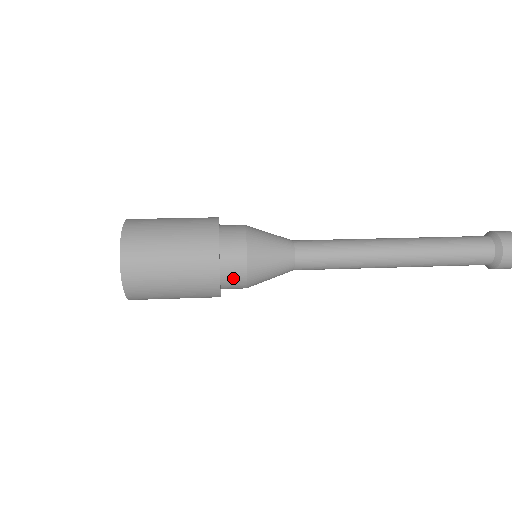
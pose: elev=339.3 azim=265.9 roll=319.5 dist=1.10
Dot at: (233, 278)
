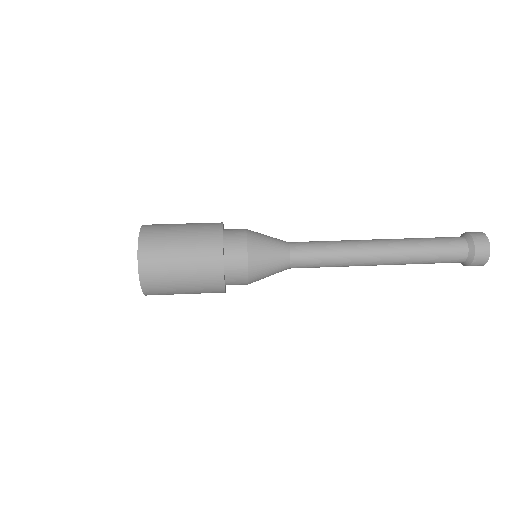
Dot at: (235, 268)
